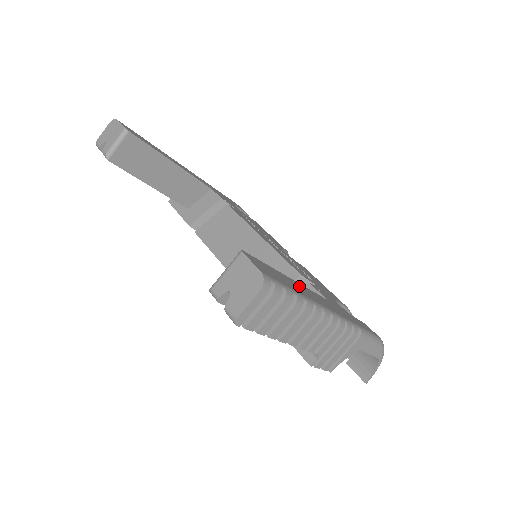
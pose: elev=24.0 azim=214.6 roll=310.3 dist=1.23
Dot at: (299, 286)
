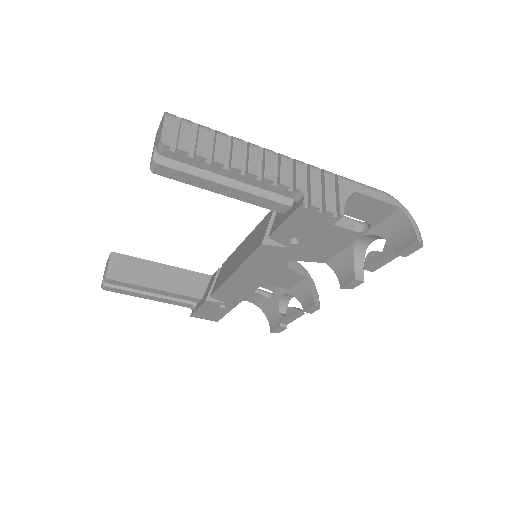
Dot at: occluded
